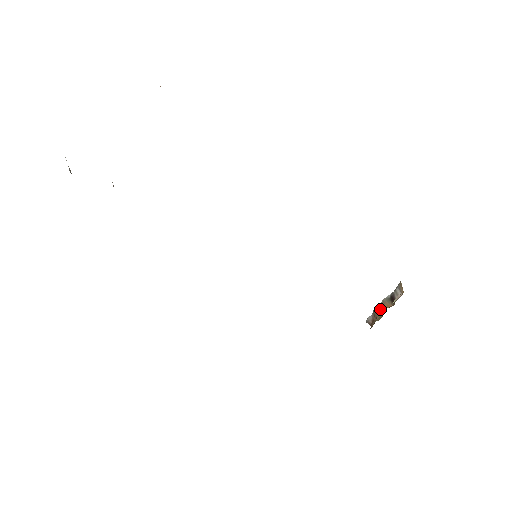
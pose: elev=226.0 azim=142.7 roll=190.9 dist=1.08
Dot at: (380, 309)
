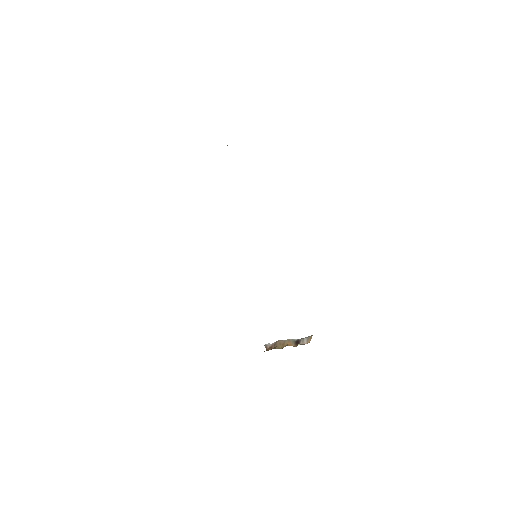
Dot at: (283, 343)
